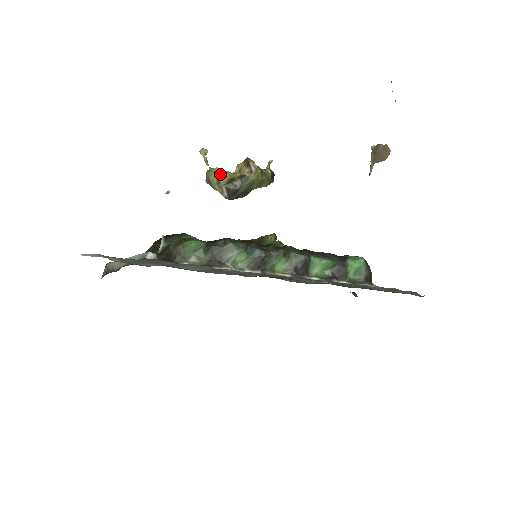
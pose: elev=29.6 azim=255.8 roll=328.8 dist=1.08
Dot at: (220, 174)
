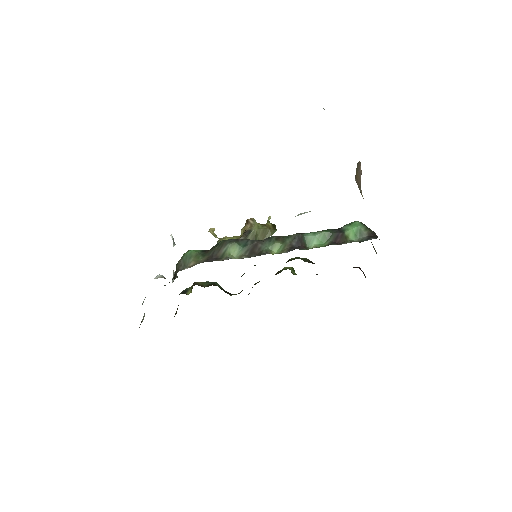
Dot at: occluded
